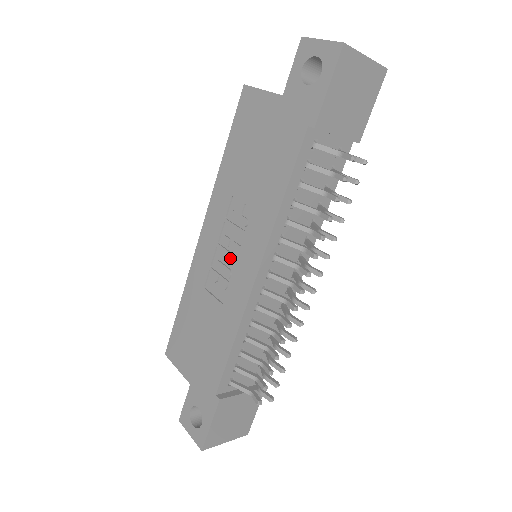
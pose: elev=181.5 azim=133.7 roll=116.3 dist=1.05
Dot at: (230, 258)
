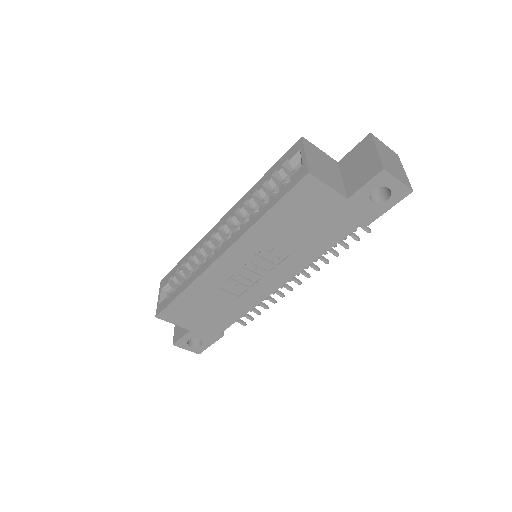
Dot at: (253, 275)
